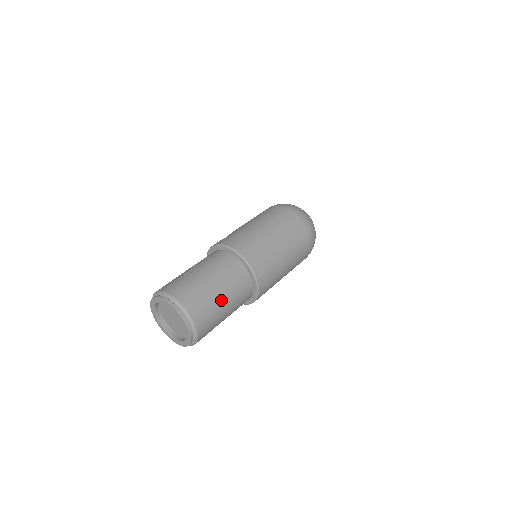
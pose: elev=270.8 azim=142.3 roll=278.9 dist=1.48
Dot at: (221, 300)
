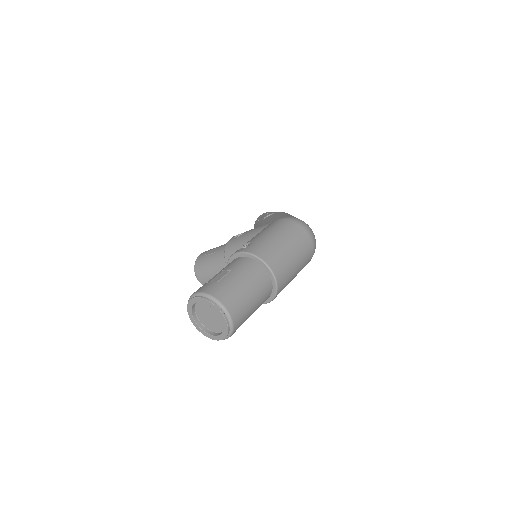
Dot at: (252, 304)
